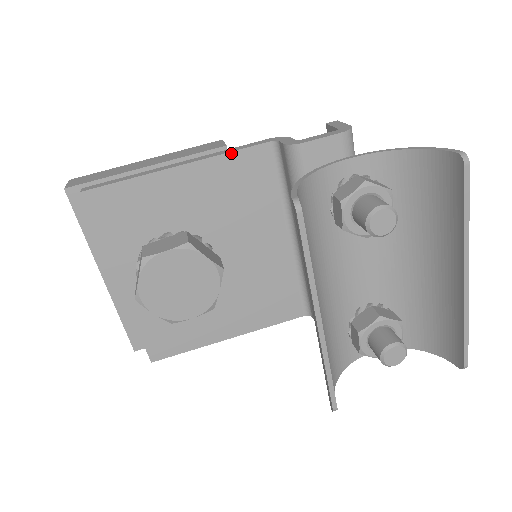
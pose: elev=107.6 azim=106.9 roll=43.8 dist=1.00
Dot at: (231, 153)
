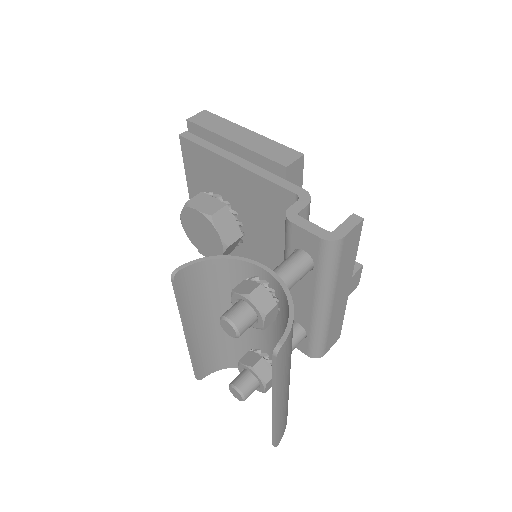
Dot at: (268, 181)
